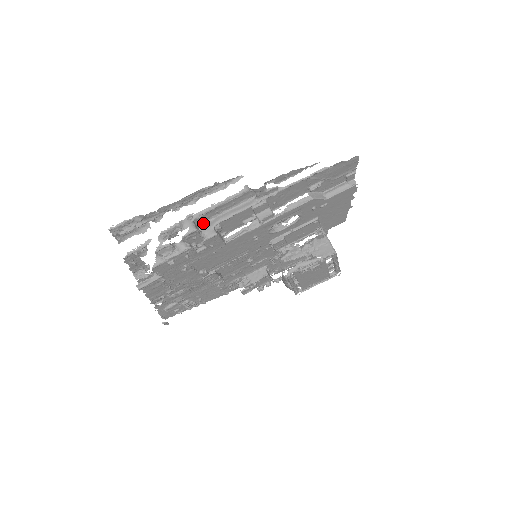
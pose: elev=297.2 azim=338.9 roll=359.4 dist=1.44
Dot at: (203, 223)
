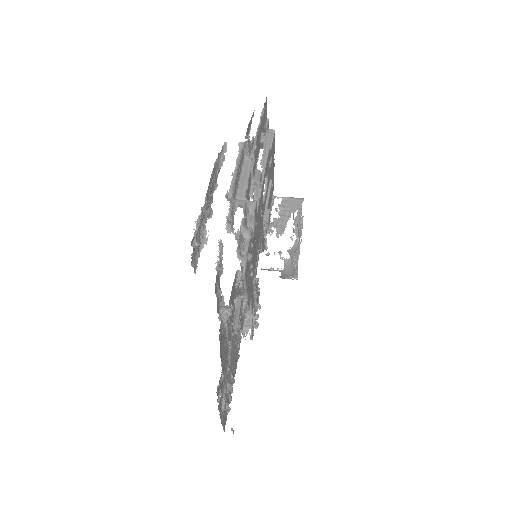
Dot at: occluded
